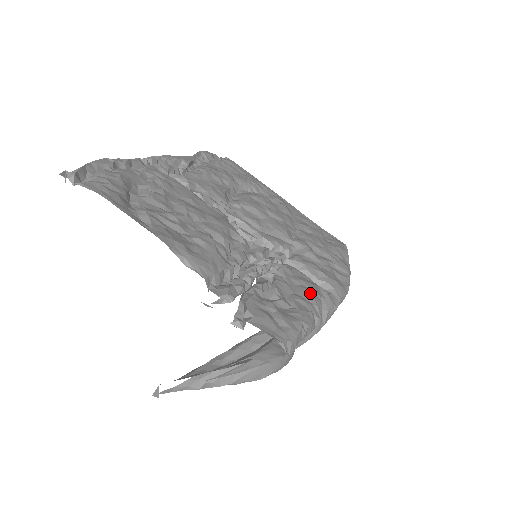
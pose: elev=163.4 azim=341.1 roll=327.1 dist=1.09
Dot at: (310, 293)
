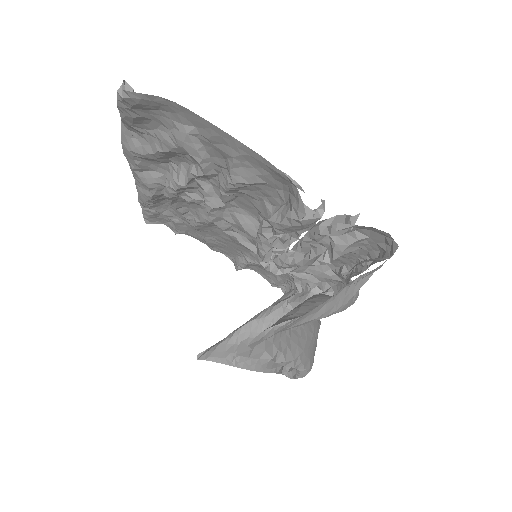
Dot at: occluded
